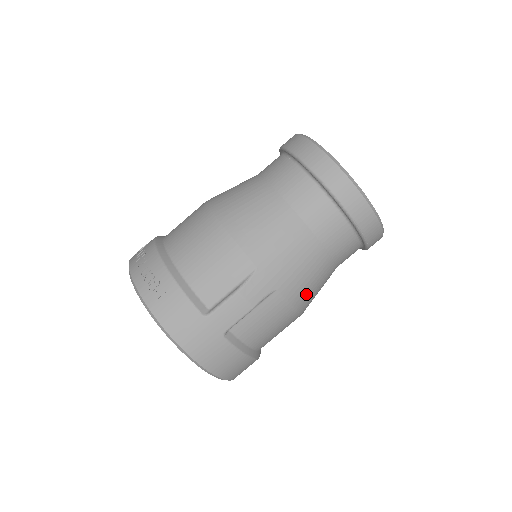
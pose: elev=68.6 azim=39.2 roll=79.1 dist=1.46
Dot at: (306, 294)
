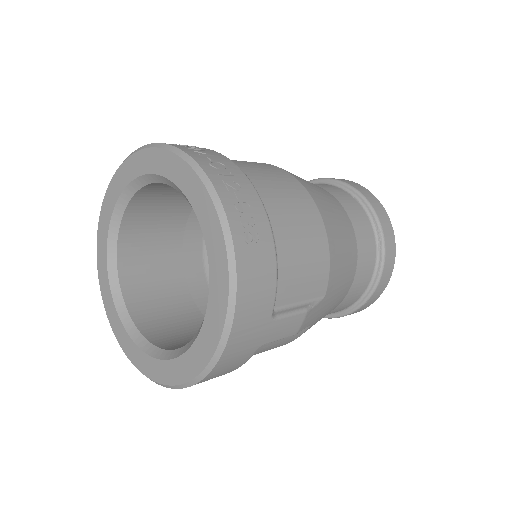
Dot at: occluded
